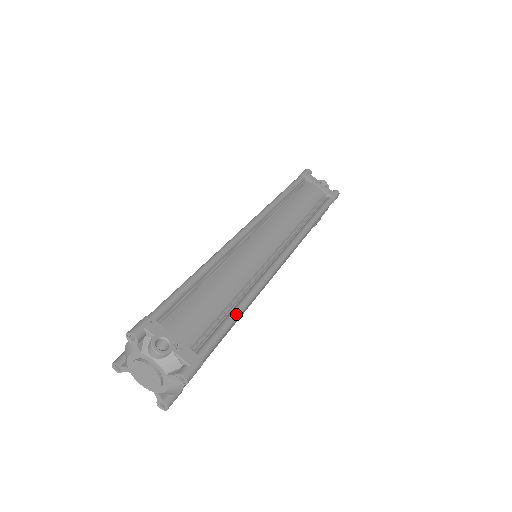
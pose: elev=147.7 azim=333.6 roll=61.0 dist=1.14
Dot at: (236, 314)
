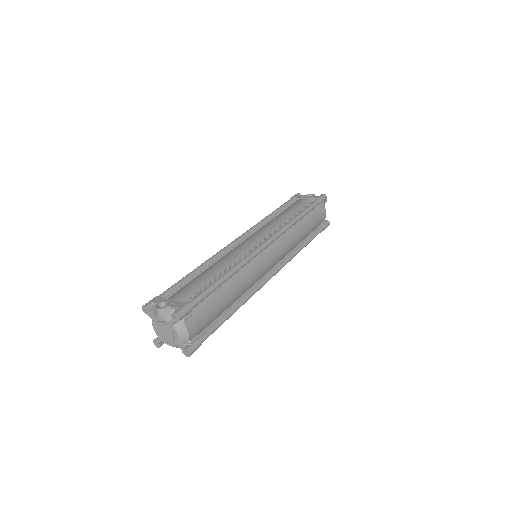
Dot at: (219, 279)
